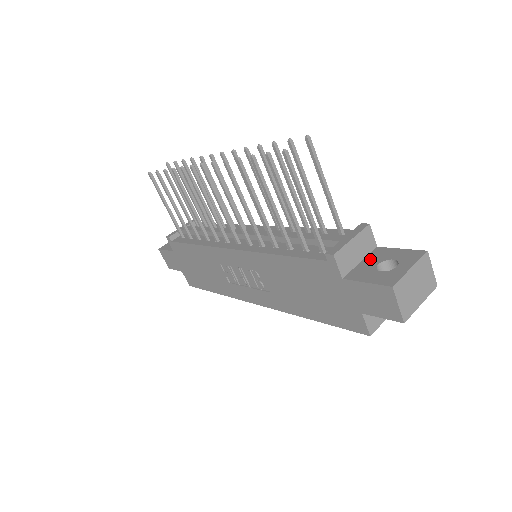
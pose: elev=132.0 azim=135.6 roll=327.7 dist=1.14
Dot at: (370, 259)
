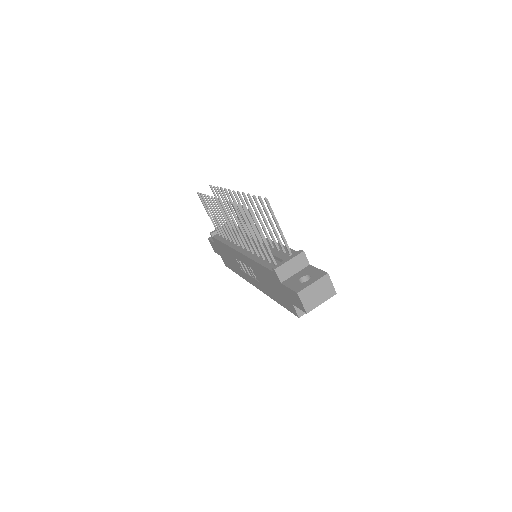
Dot at: (301, 273)
